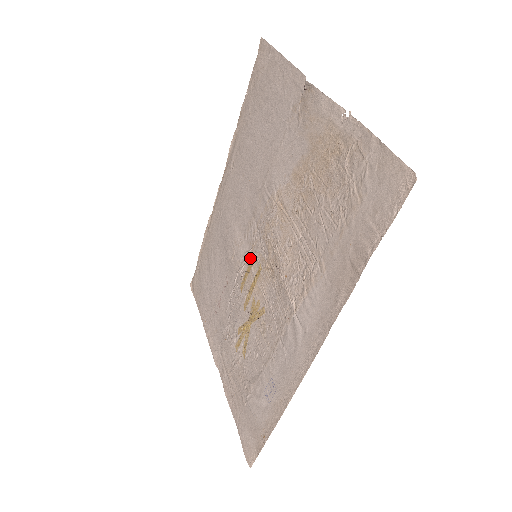
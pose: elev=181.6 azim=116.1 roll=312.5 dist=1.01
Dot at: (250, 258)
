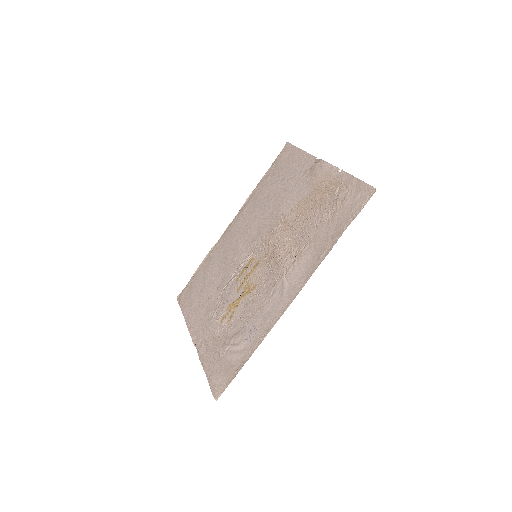
Dot at: (250, 259)
